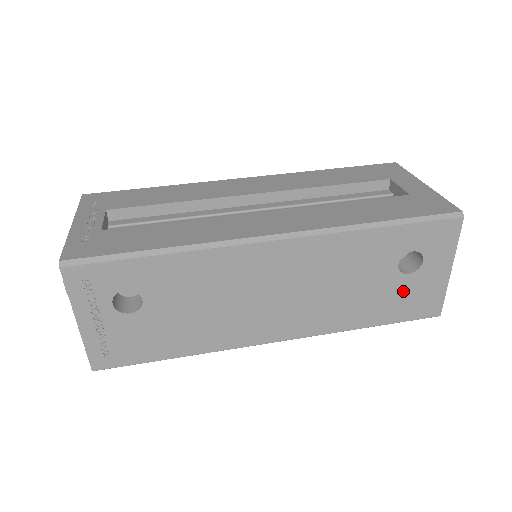
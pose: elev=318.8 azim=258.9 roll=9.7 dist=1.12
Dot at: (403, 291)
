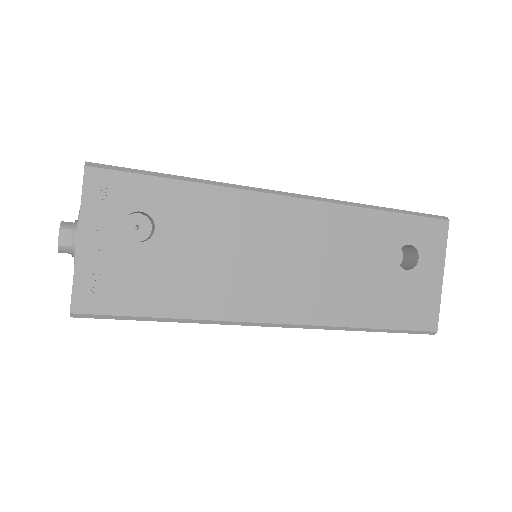
Dot at: (402, 290)
